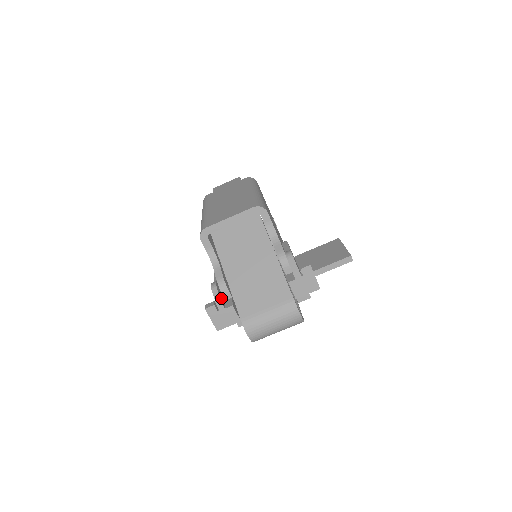
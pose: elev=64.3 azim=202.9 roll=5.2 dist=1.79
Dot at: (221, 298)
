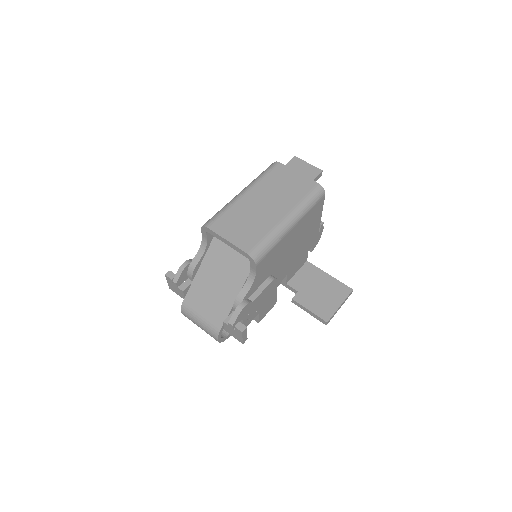
Dot at: (181, 279)
